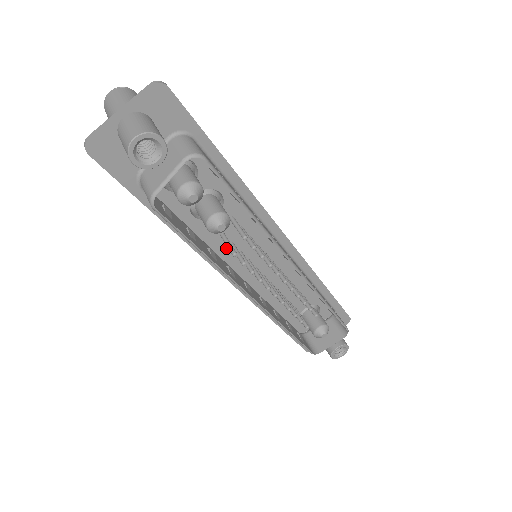
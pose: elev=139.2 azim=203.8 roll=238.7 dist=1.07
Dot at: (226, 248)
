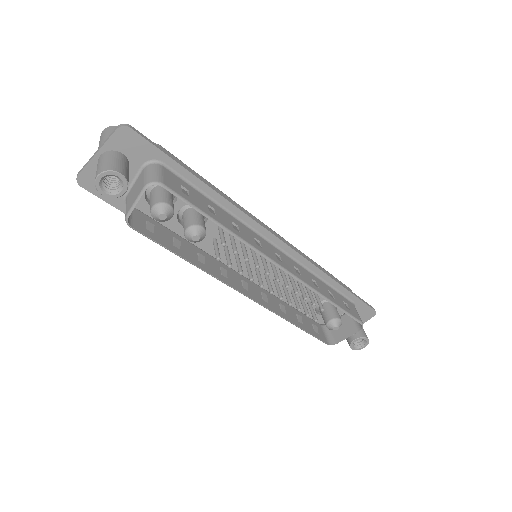
Dot at: (222, 251)
